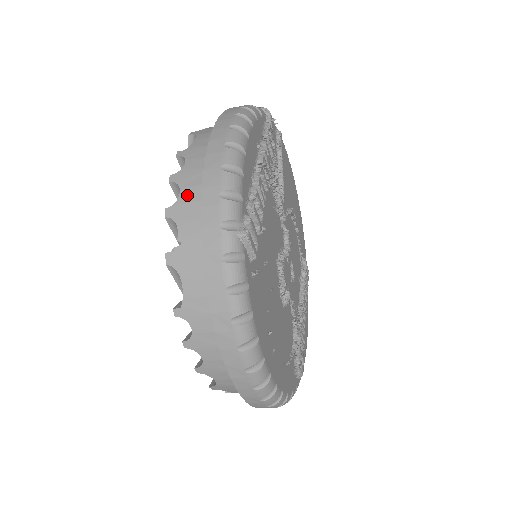
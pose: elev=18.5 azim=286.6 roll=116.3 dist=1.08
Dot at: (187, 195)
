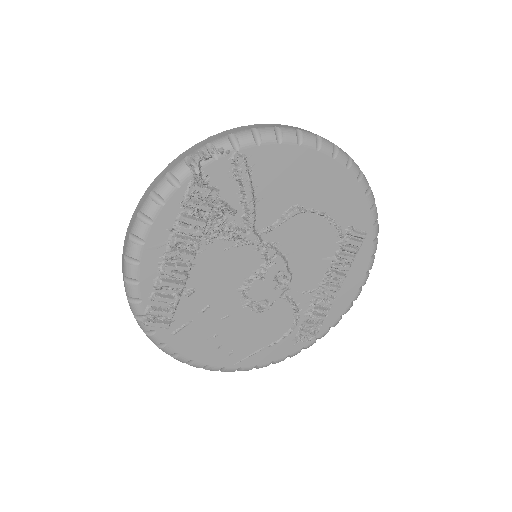
Dot at: occluded
